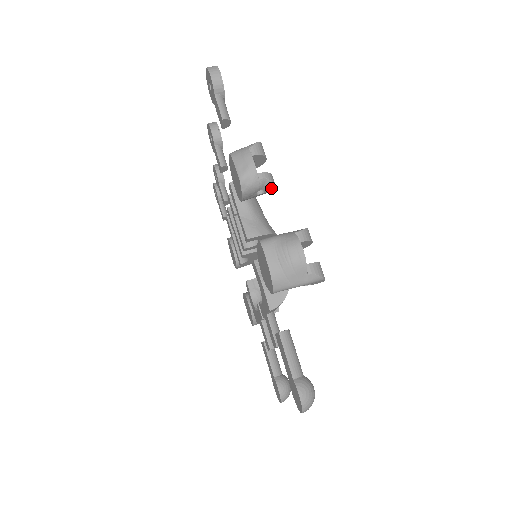
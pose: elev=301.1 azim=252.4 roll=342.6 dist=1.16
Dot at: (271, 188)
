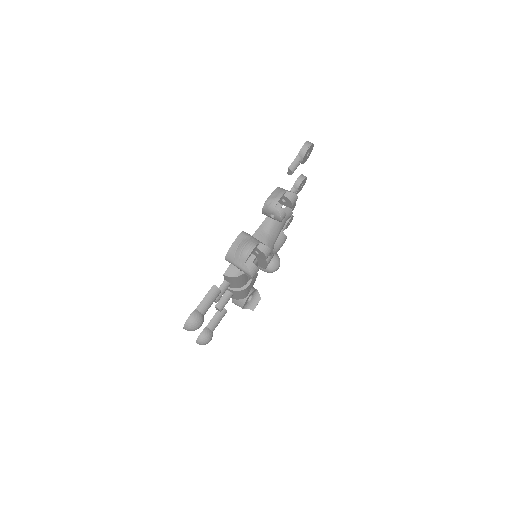
Dot at: (279, 219)
